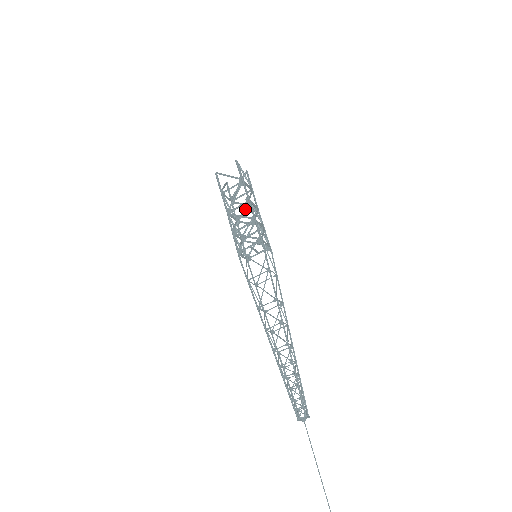
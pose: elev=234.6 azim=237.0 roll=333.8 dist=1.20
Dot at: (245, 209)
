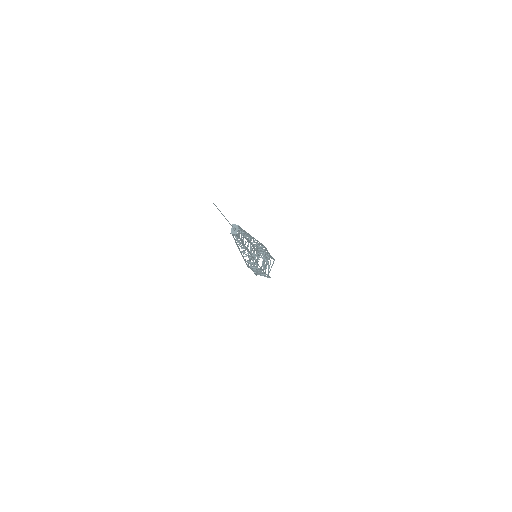
Dot at: occluded
